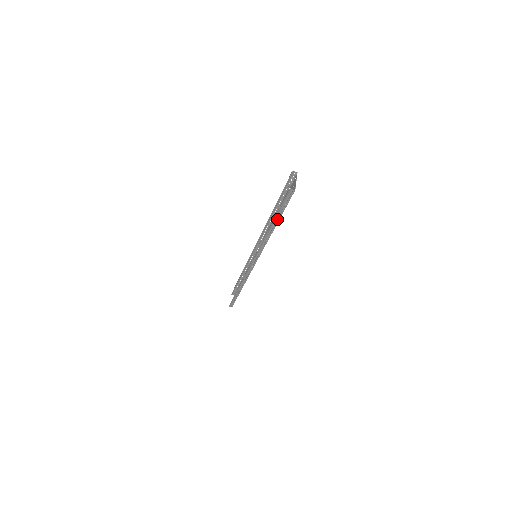
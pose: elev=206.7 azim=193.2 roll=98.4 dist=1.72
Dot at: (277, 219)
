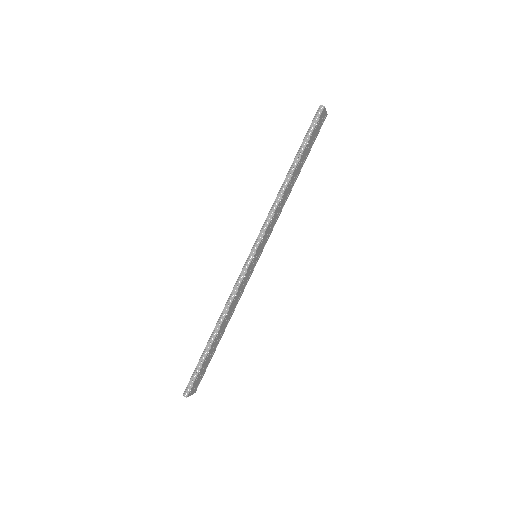
Dot at: (298, 156)
